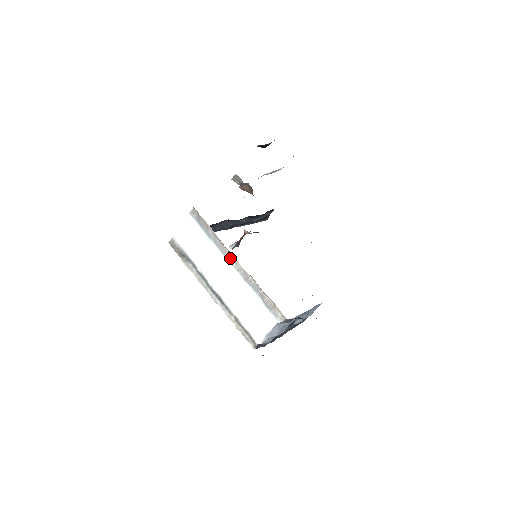
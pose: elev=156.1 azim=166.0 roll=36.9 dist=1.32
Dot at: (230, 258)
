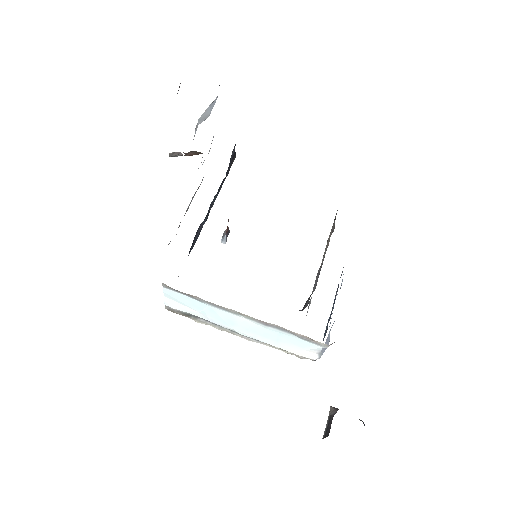
Dot at: (236, 313)
